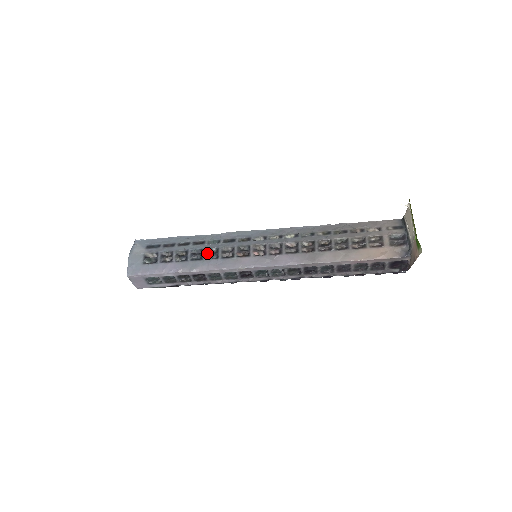
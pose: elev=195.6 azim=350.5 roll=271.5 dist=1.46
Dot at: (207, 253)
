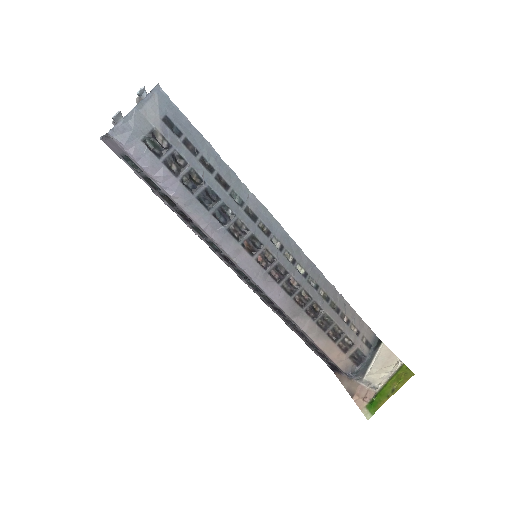
Dot at: (220, 208)
